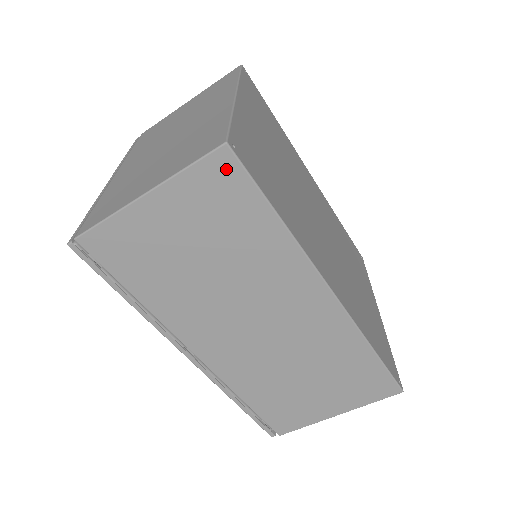
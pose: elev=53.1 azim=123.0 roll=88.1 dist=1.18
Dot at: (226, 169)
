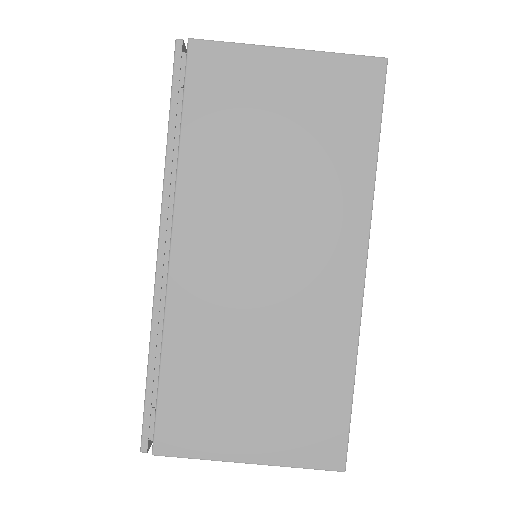
Dot at: (370, 78)
